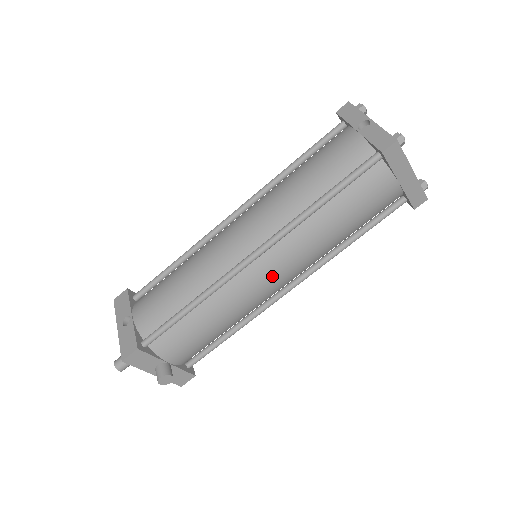
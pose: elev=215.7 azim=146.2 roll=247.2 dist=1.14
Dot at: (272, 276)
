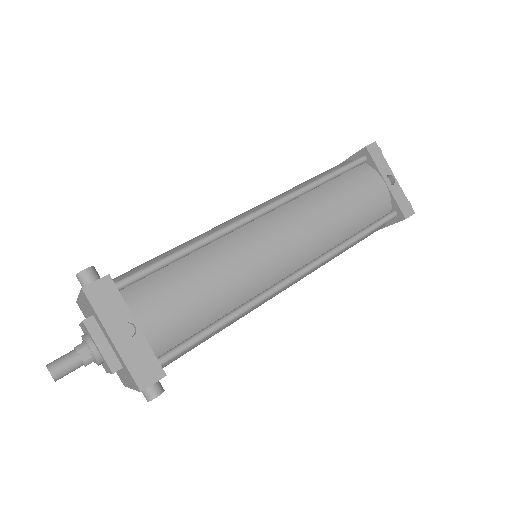
Dot at: occluded
